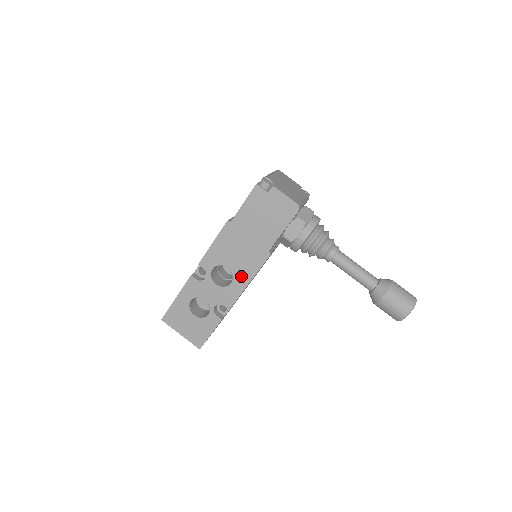
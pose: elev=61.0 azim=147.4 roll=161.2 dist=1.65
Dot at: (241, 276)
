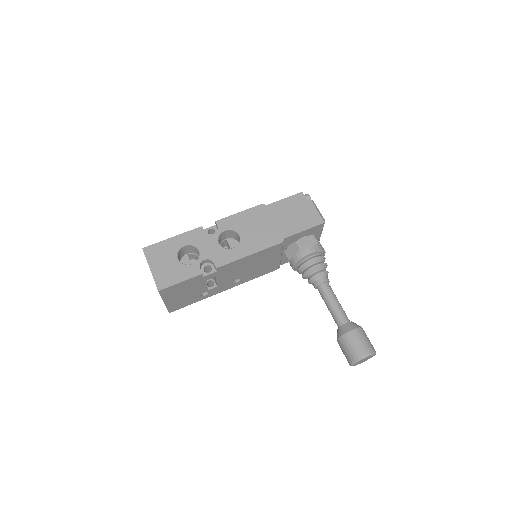
Dot at: (247, 246)
